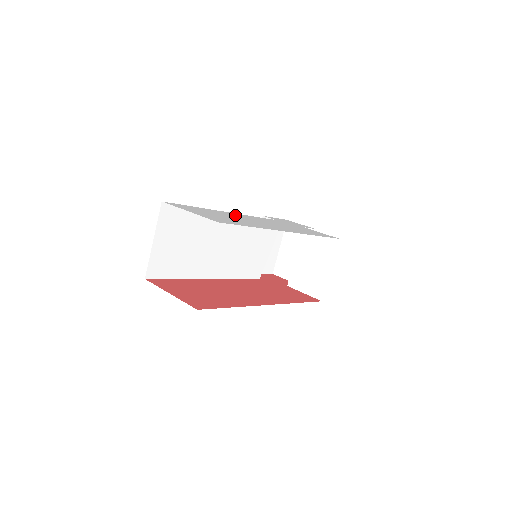
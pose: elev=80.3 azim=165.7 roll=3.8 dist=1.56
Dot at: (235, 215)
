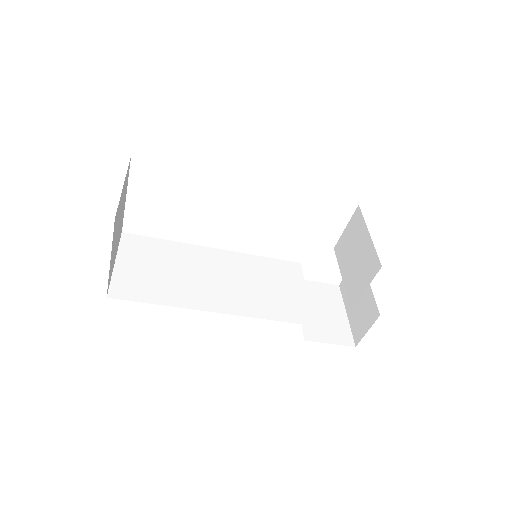
Dot at: occluded
